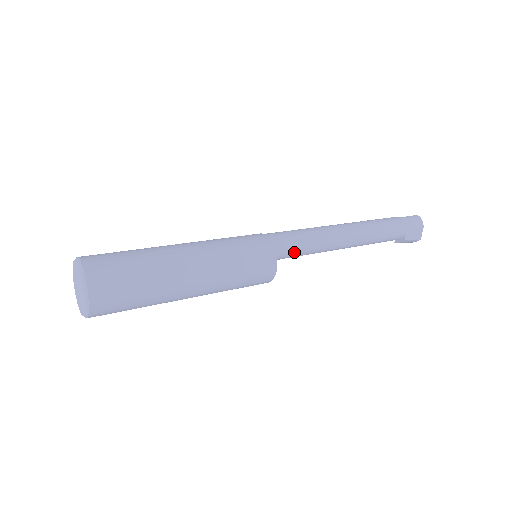
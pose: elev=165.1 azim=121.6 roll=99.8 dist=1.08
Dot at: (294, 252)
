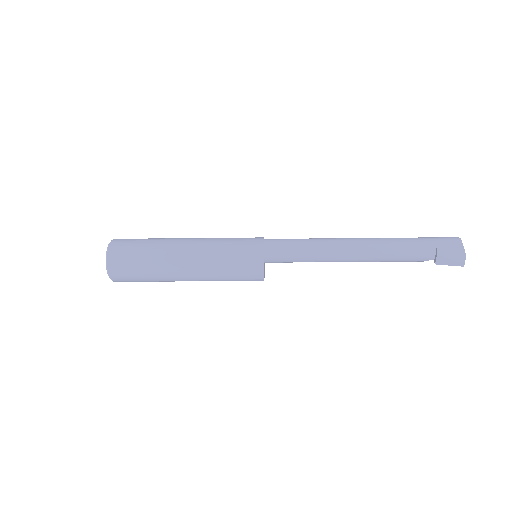
Dot at: (288, 247)
